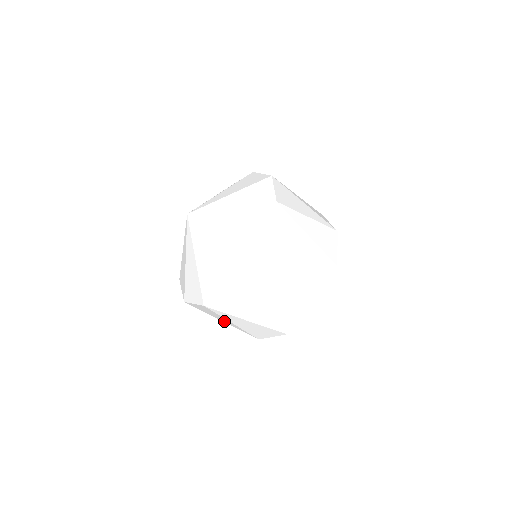
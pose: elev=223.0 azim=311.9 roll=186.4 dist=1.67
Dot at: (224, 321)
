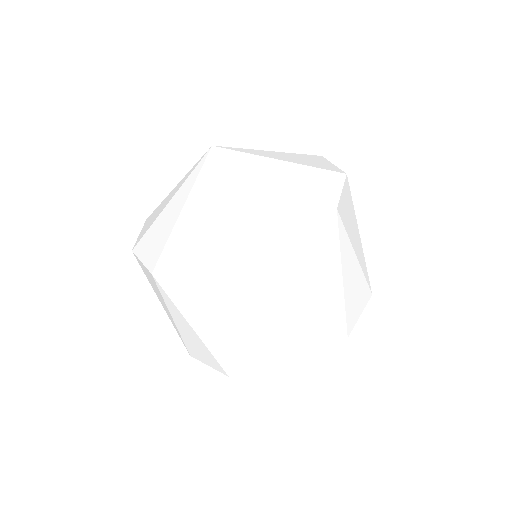
Dot at: (261, 322)
